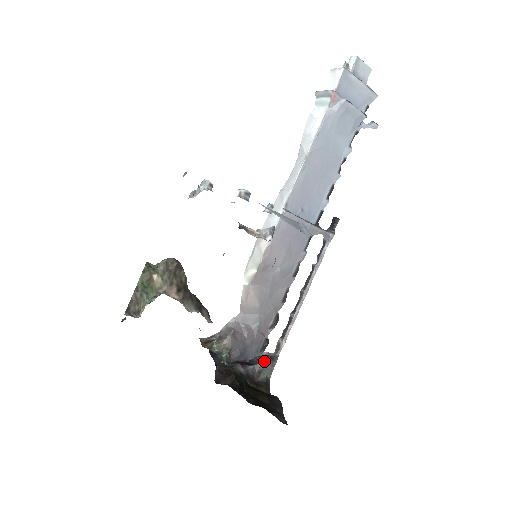
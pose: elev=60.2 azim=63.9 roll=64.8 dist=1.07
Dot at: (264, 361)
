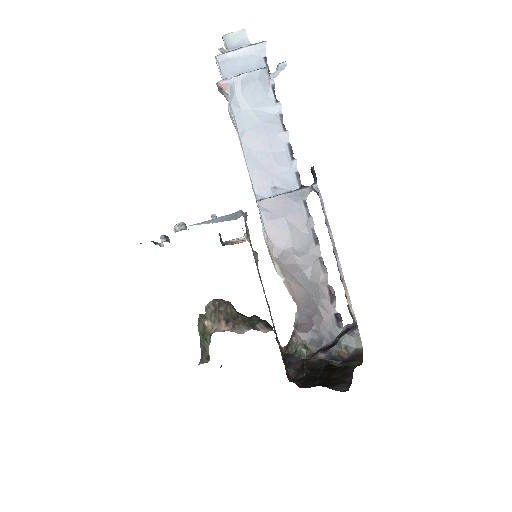
Dot at: (342, 336)
